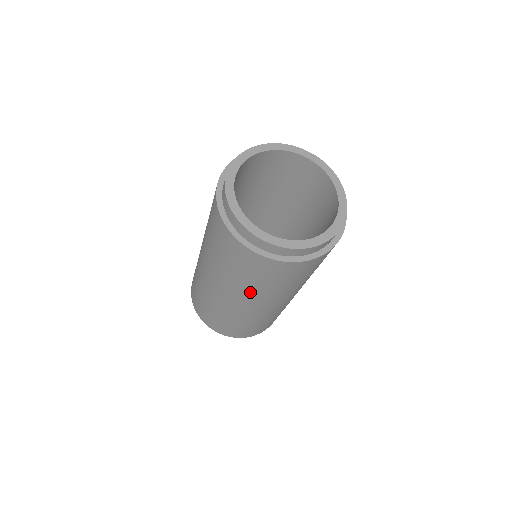
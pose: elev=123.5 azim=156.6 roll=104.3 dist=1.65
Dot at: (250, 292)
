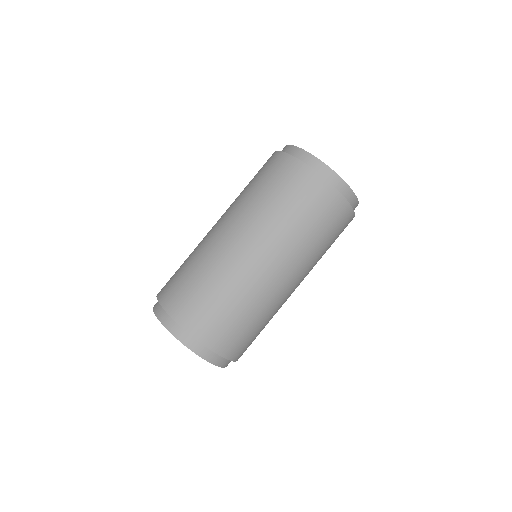
Dot at: (311, 260)
